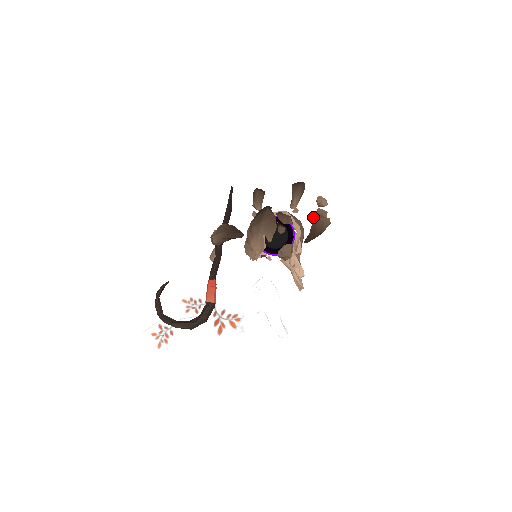
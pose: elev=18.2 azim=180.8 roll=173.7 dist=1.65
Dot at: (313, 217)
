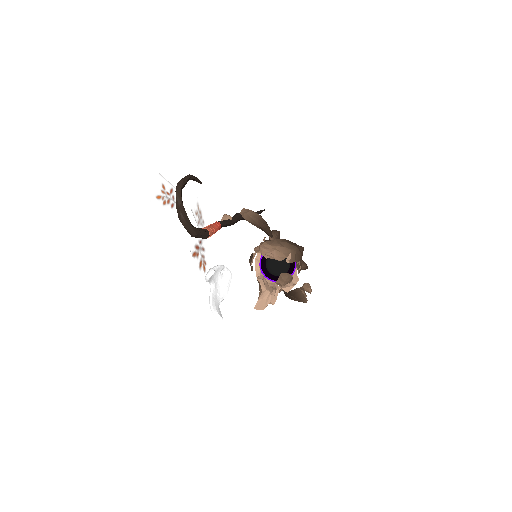
Dot at: occluded
